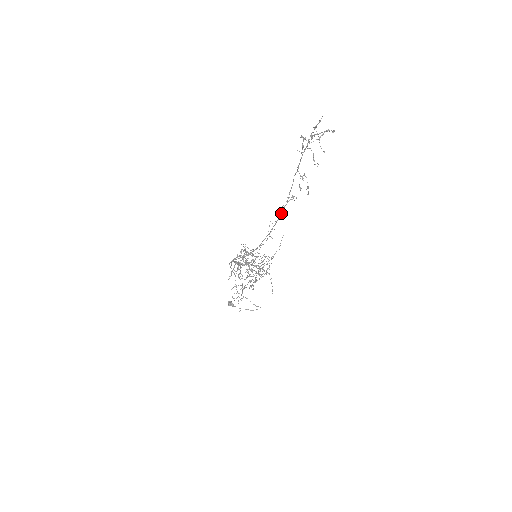
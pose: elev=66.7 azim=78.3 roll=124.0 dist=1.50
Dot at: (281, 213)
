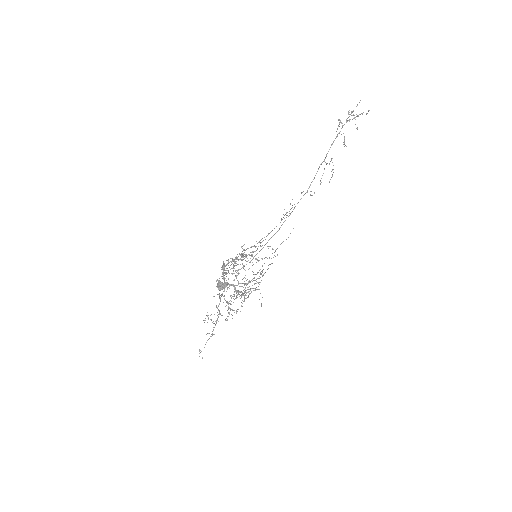
Dot at: occluded
